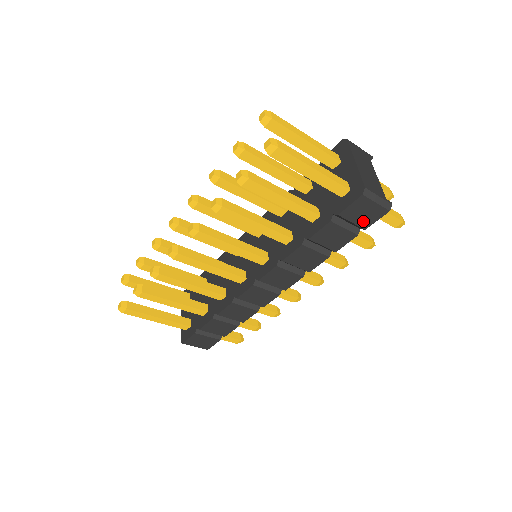
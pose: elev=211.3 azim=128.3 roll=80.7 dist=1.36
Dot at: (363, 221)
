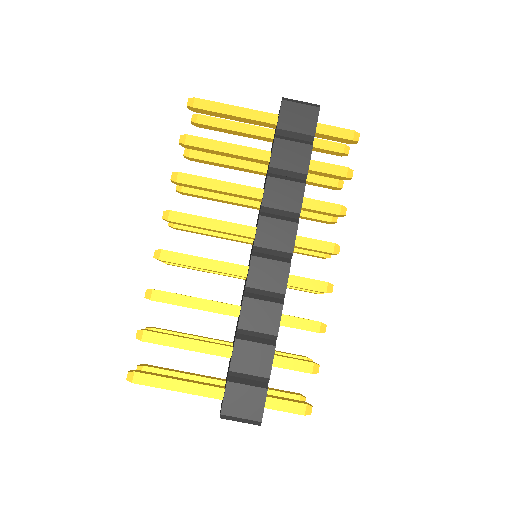
Dot at: (305, 127)
